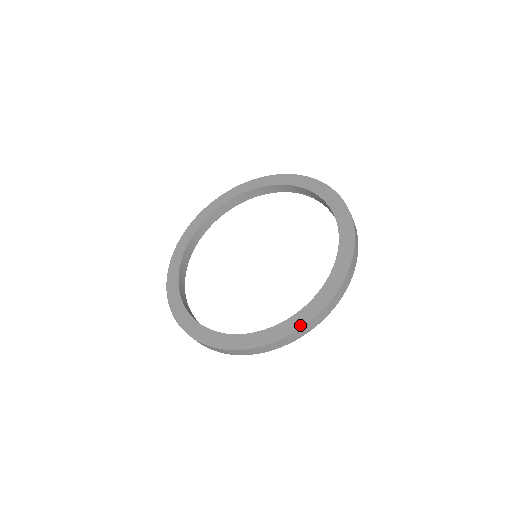
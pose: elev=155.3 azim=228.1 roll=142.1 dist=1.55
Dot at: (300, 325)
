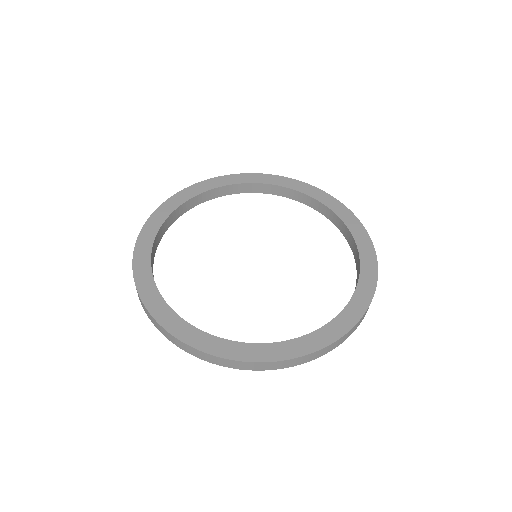
Dot at: (363, 310)
